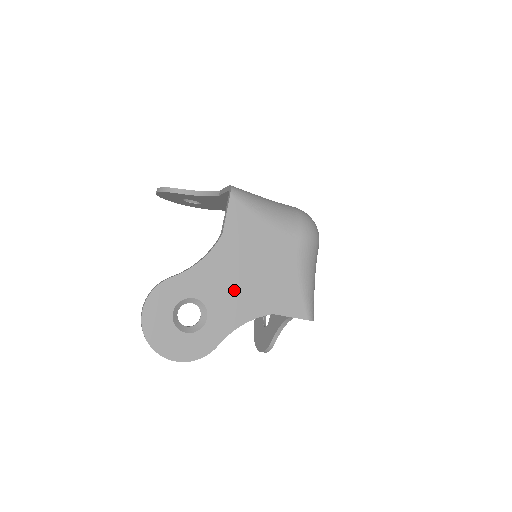
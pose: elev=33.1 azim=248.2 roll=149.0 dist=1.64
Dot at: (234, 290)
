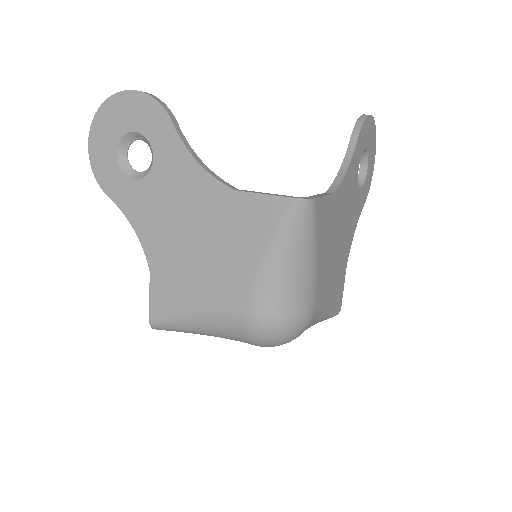
Dot at: occluded
